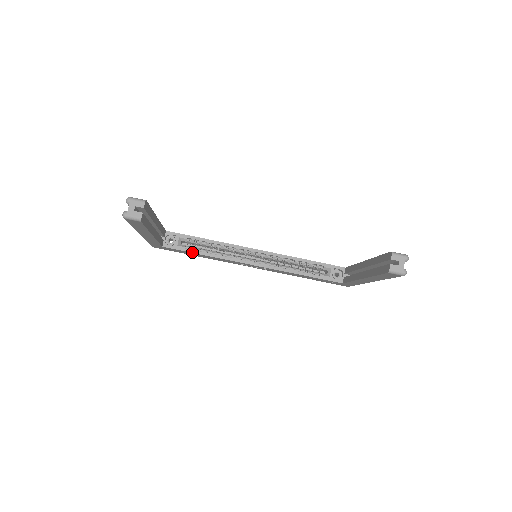
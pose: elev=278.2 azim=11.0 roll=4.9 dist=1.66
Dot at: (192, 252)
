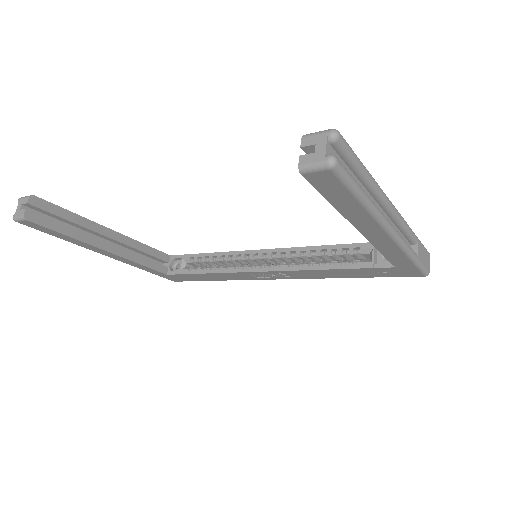
Dot at: (194, 273)
